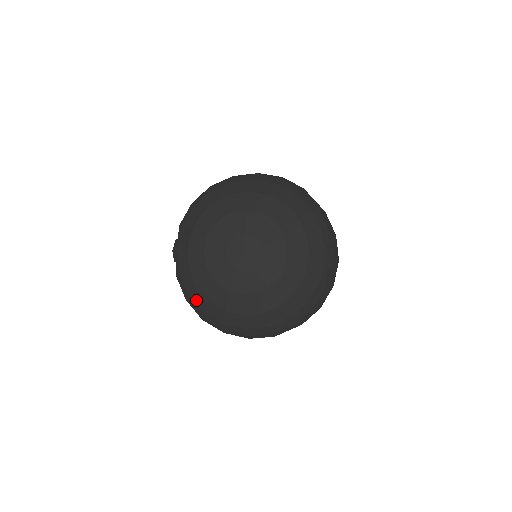
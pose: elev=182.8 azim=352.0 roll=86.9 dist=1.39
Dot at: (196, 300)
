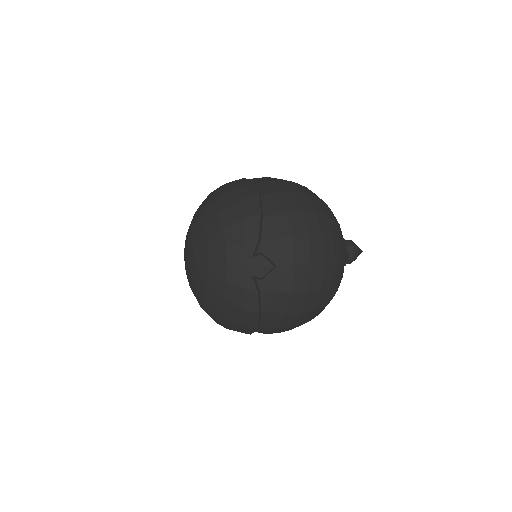
Dot at: occluded
